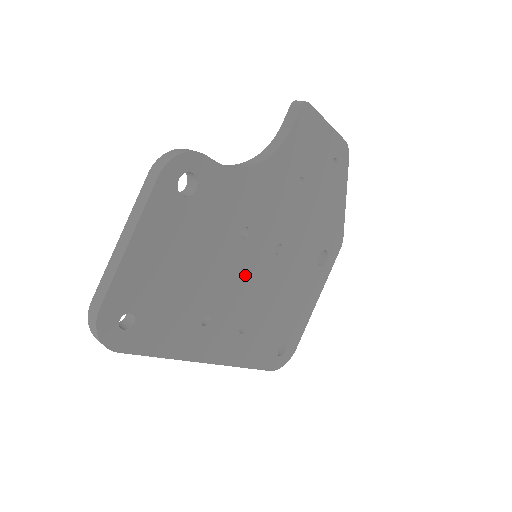
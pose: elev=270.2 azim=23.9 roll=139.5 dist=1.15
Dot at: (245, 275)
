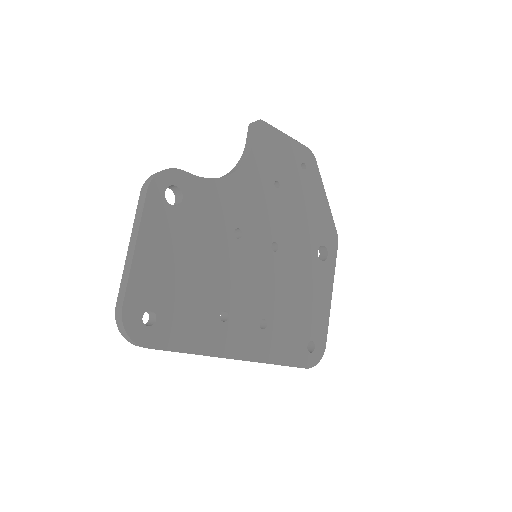
Dot at: (249, 272)
